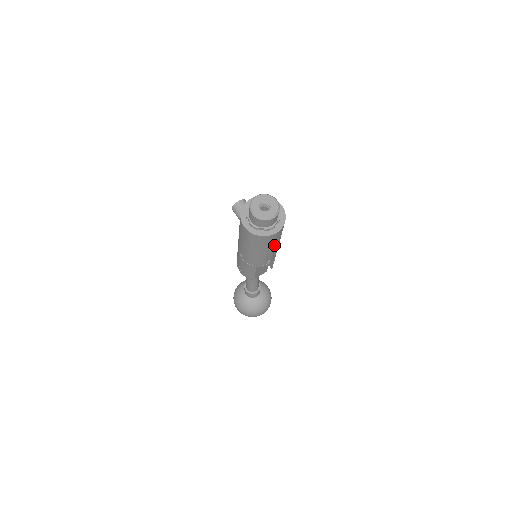
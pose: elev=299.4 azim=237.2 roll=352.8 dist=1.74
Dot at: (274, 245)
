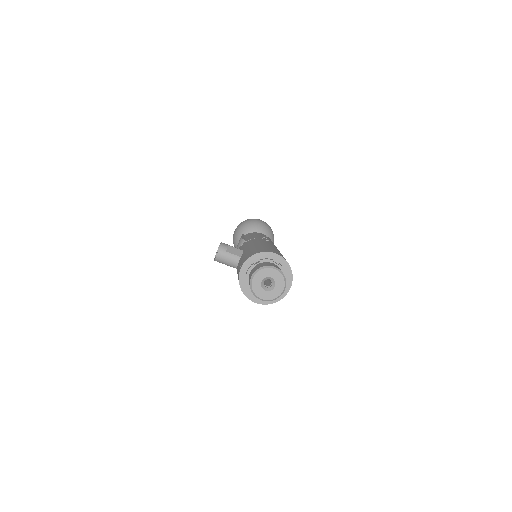
Dot at: occluded
